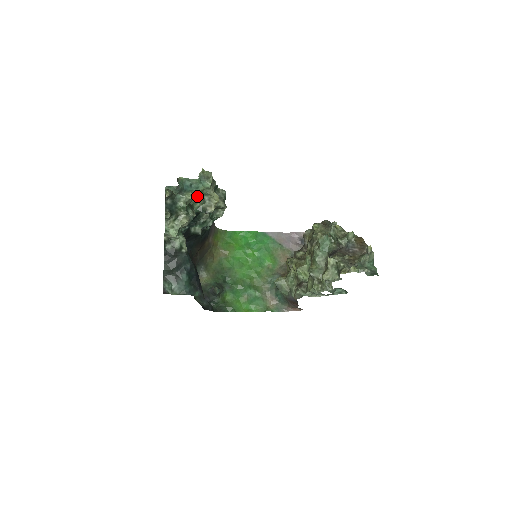
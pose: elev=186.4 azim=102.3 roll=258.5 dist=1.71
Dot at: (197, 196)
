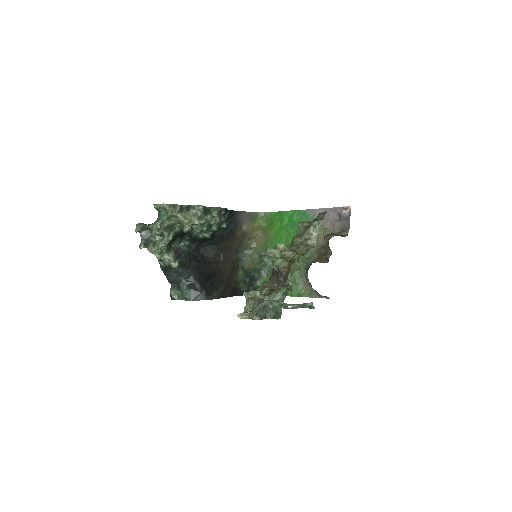
Dot at: (171, 220)
